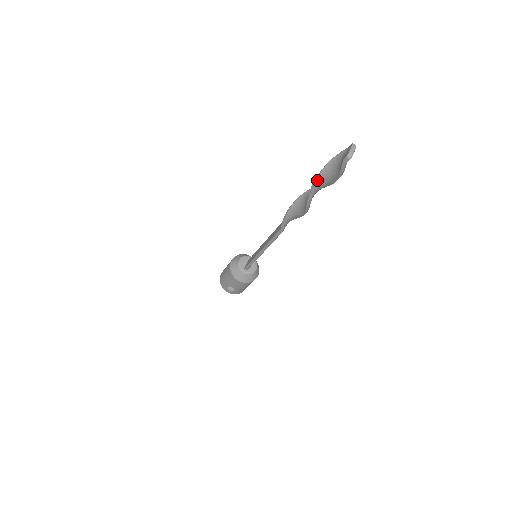
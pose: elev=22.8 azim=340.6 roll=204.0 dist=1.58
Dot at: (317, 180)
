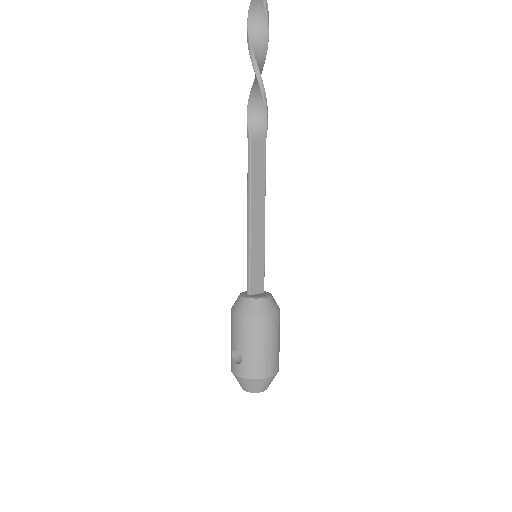
Dot at: (248, 14)
